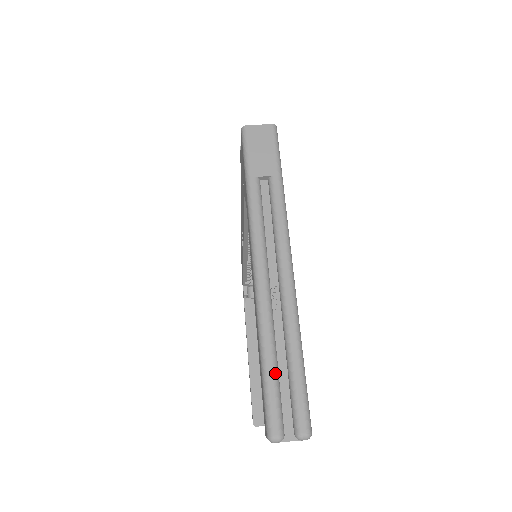
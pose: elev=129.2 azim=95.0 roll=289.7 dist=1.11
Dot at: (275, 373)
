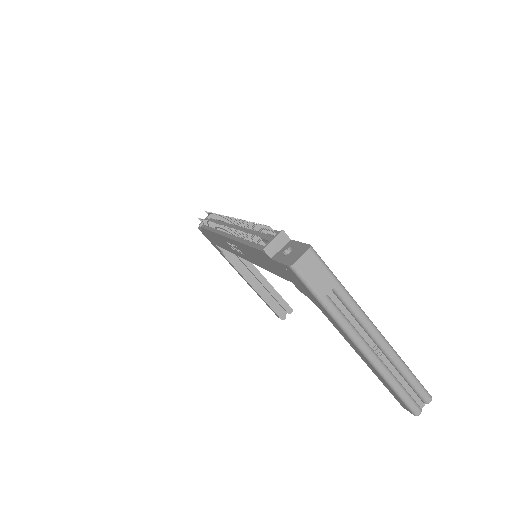
Dot at: (403, 389)
